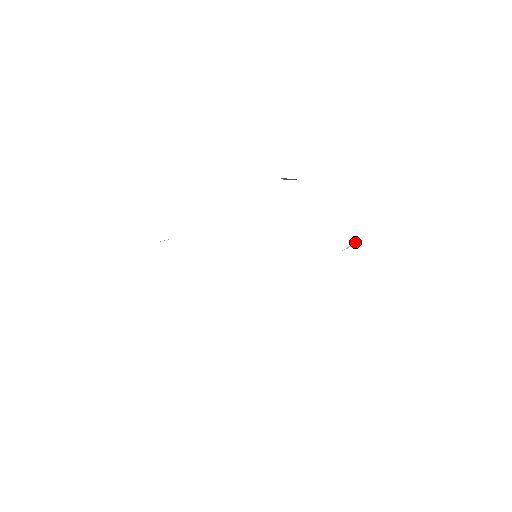
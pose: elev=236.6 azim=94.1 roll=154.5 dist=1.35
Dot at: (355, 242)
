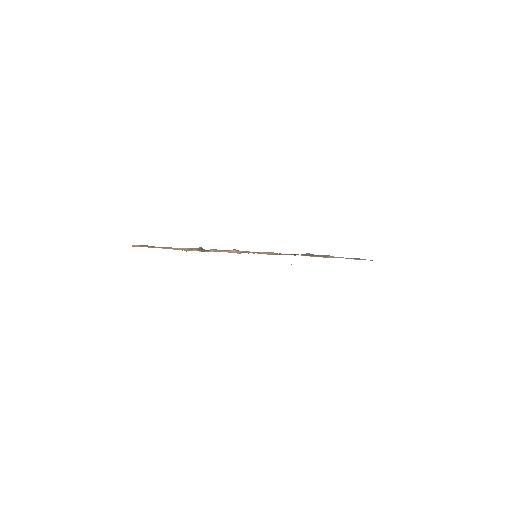
Dot at: occluded
